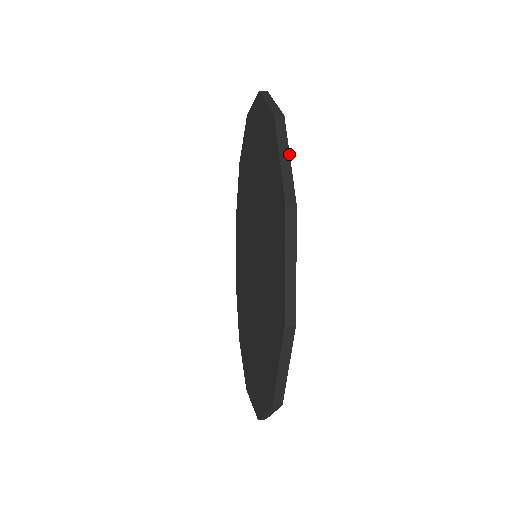
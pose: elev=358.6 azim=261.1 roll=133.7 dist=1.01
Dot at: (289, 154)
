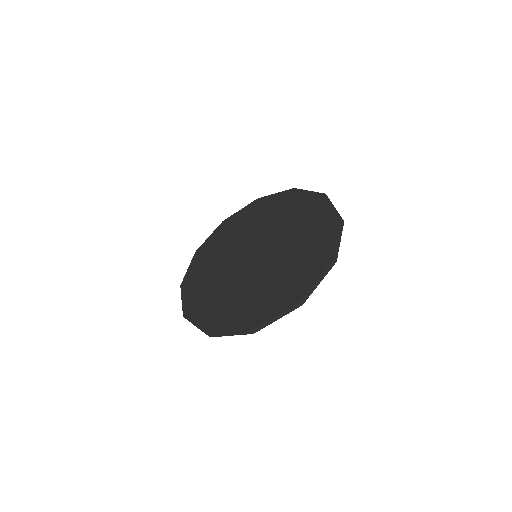
Dot at: occluded
